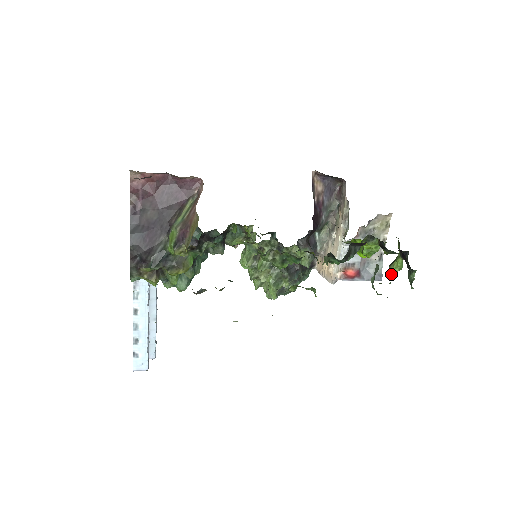
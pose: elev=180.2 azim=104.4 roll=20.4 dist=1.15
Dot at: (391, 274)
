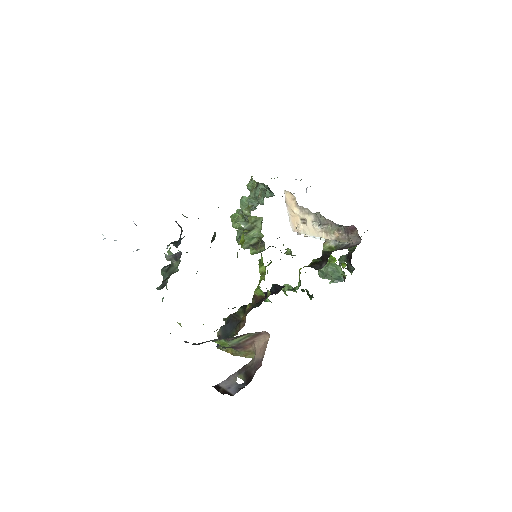
Dot at: occluded
